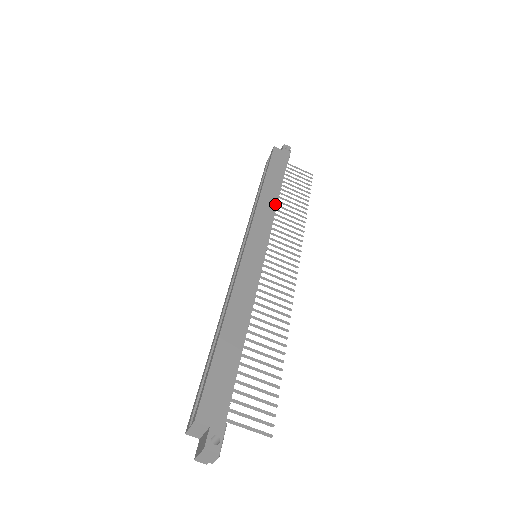
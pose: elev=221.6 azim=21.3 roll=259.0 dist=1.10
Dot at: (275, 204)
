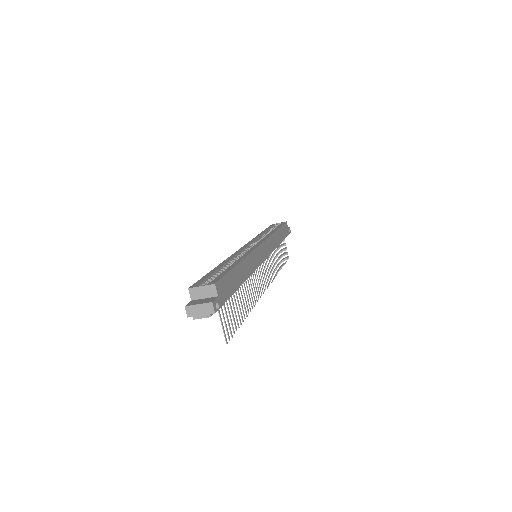
Dot at: (277, 245)
